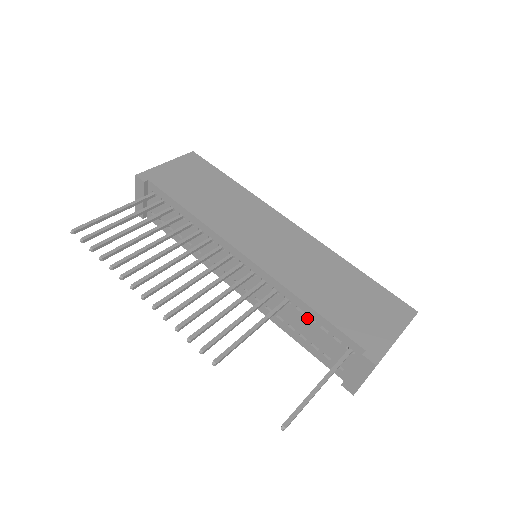
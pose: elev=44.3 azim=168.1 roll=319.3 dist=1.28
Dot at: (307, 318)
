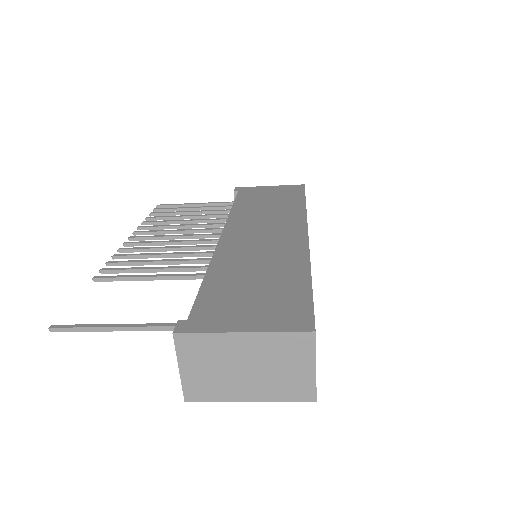
Dot at: occluded
